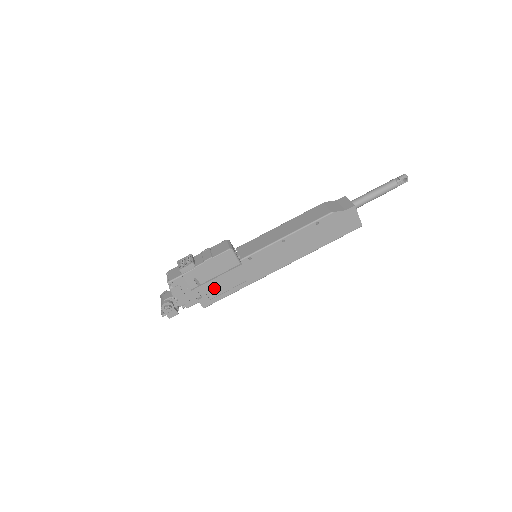
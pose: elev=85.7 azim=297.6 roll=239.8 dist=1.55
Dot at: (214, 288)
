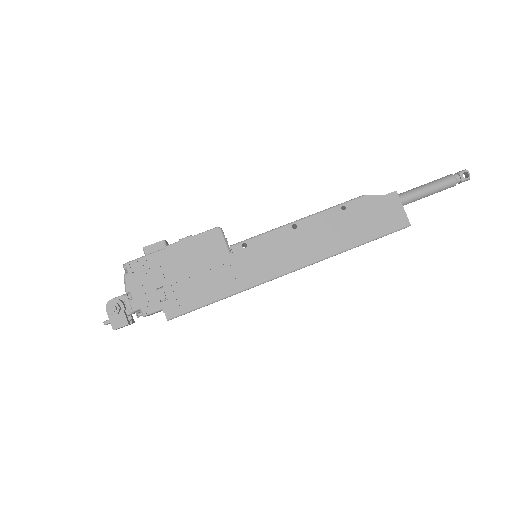
Dot at: (188, 287)
